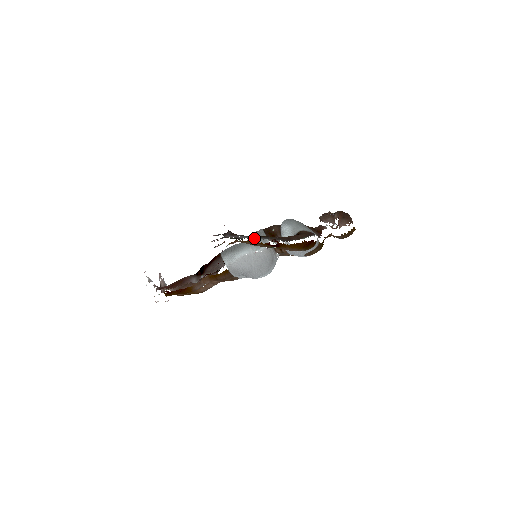
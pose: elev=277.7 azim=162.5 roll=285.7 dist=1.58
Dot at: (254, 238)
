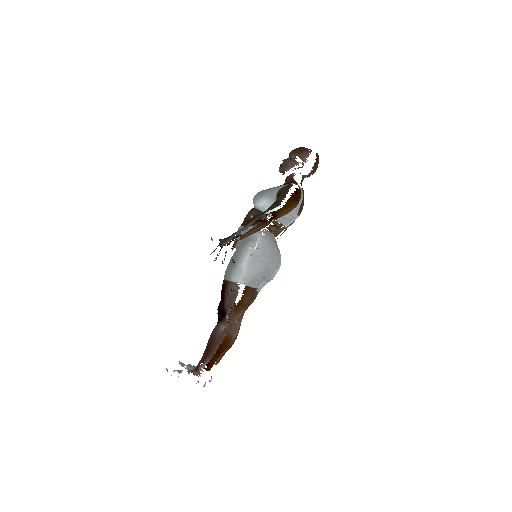
Dot at: (249, 225)
